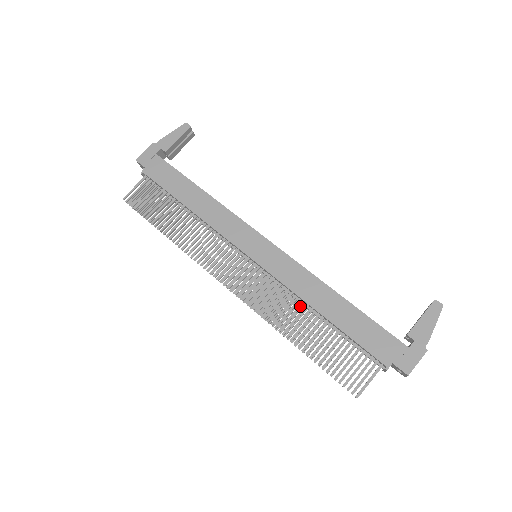
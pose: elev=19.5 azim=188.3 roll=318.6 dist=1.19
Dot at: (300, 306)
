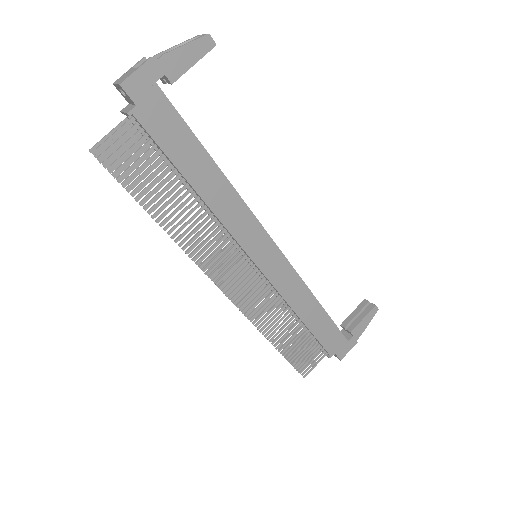
Dot at: (285, 311)
